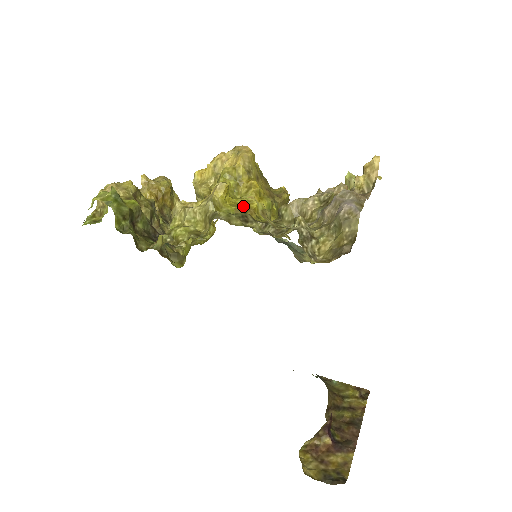
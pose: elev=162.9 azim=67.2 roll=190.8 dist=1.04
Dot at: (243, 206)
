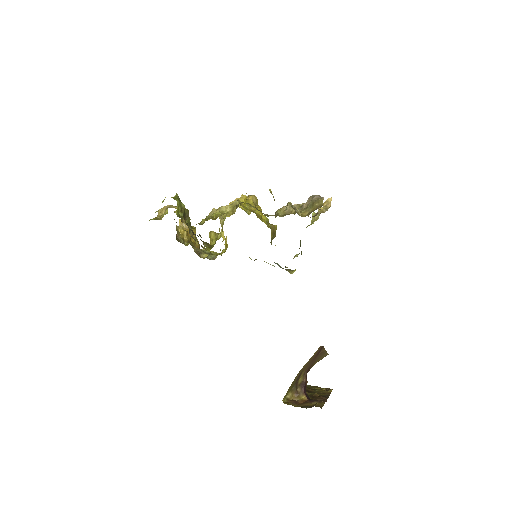
Dot at: (253, 212)
